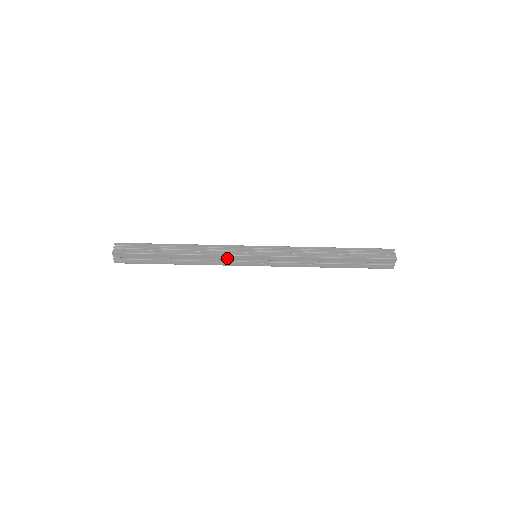
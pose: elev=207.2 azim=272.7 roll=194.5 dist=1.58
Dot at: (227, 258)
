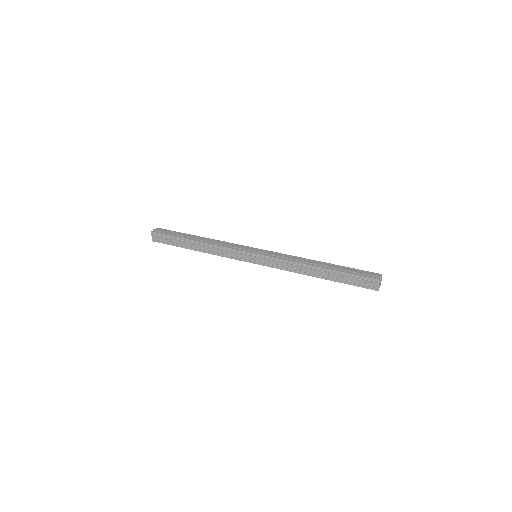
Dot at: occluded
